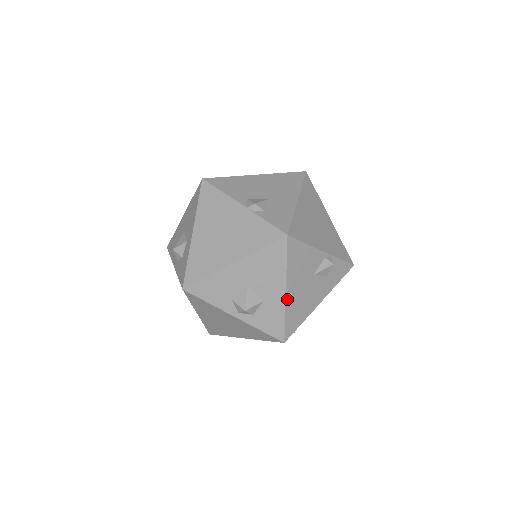
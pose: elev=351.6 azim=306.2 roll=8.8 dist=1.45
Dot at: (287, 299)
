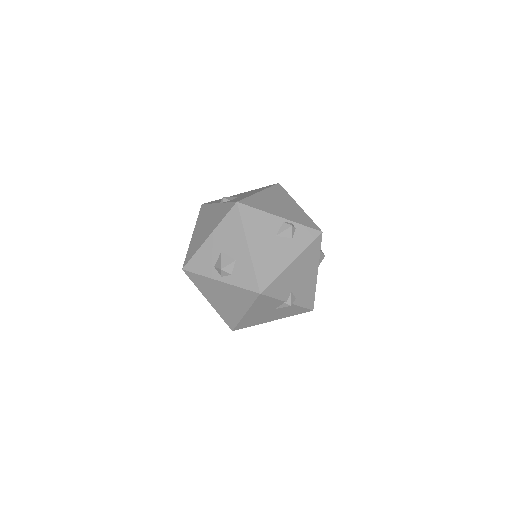
Dot at: (252, 254)
